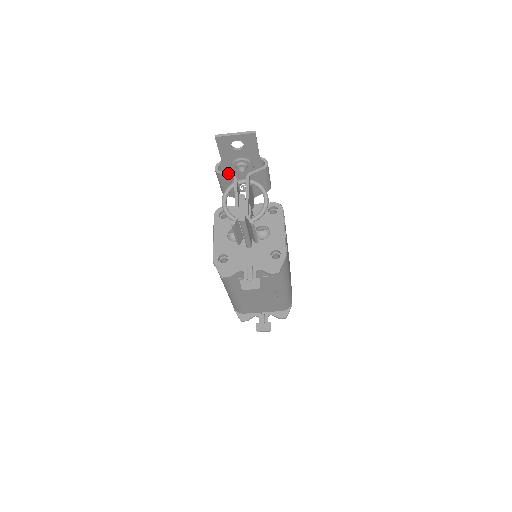
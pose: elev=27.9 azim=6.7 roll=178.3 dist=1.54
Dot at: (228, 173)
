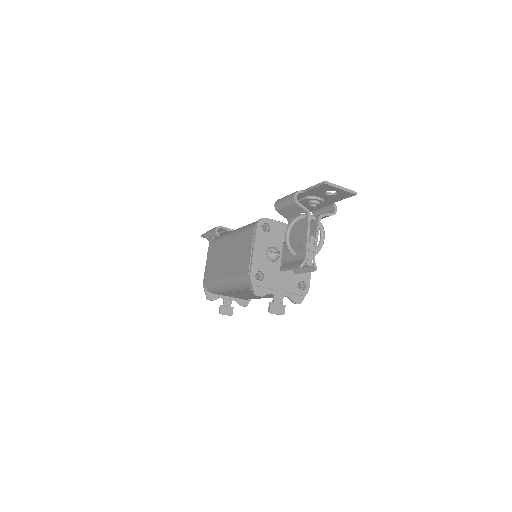
Dot at: (305, 207)
